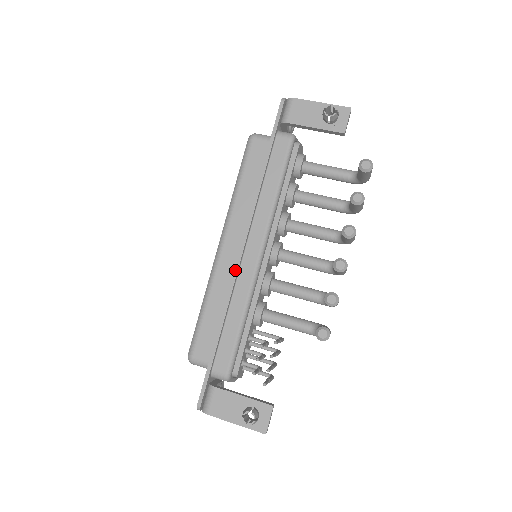
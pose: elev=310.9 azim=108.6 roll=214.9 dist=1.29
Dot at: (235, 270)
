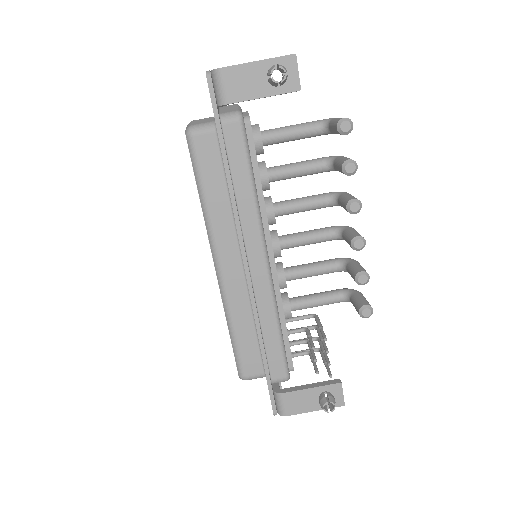
Dot at: (249, 289)
